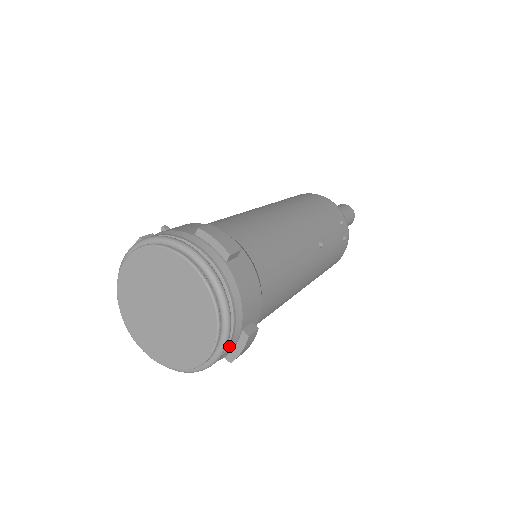
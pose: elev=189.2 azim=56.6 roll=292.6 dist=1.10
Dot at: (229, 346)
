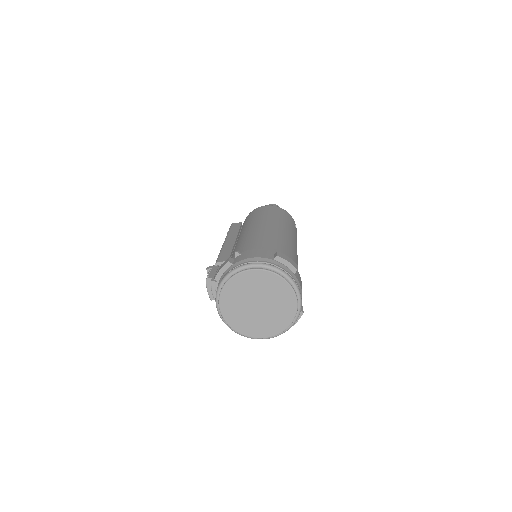
Dot at: occluded
